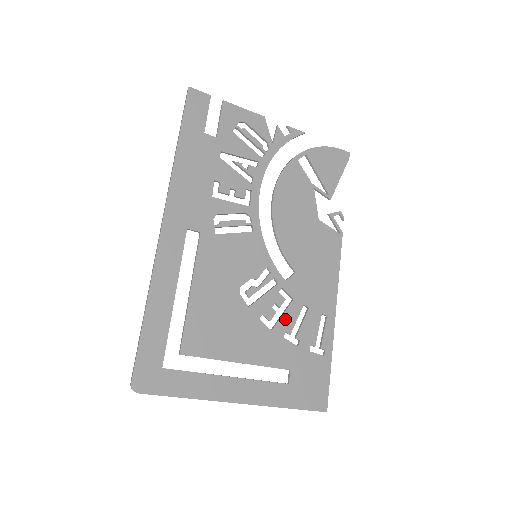
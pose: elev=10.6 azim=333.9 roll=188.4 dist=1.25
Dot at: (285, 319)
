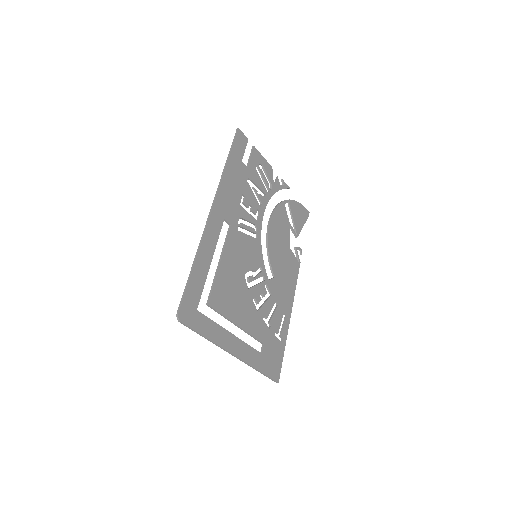
Dot at: (265, 307)
